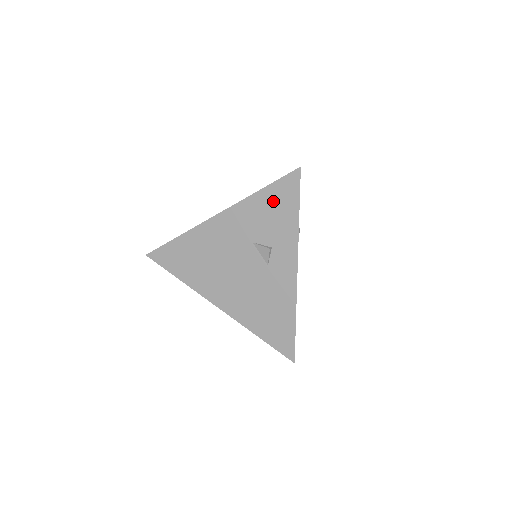
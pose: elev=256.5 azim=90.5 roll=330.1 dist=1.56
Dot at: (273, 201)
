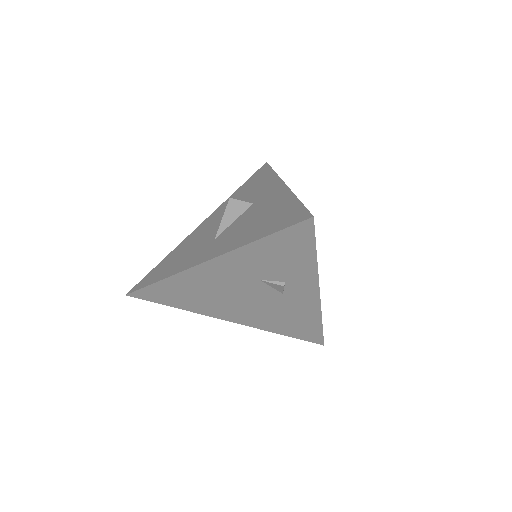
Dot at: (279, 248)
